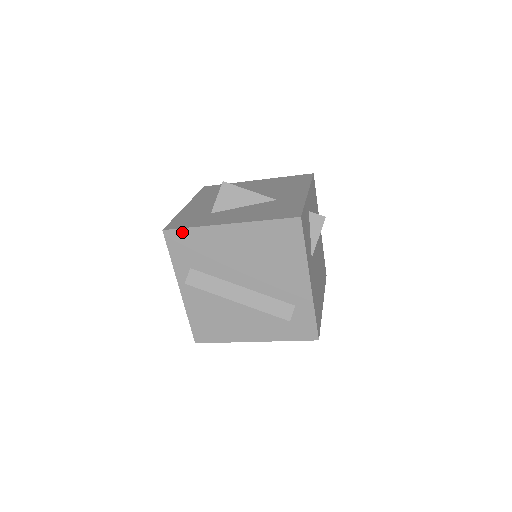
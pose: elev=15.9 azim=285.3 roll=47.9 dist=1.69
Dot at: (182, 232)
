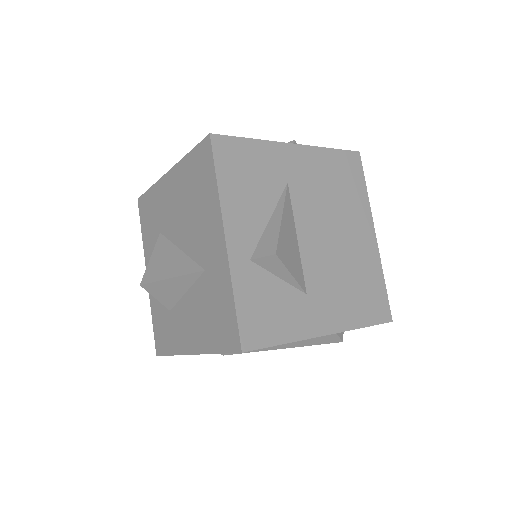
Dot at: occluded
